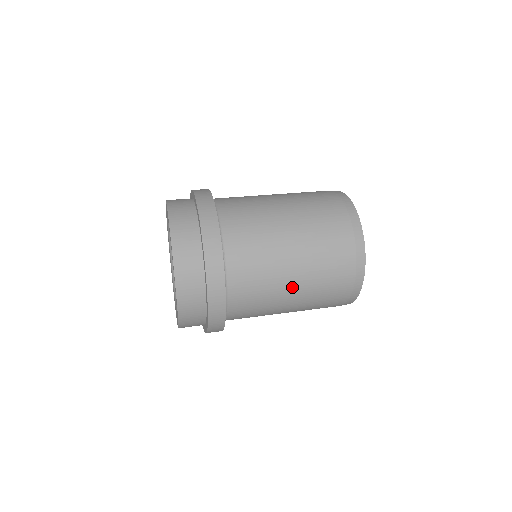
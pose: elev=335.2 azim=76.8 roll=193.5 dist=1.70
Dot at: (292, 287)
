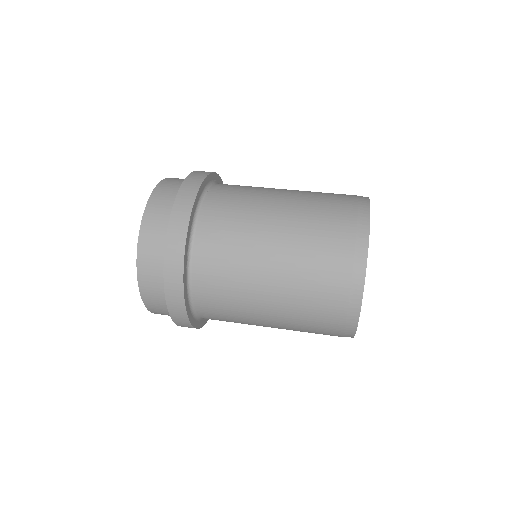
Dot at: (272, 239)
